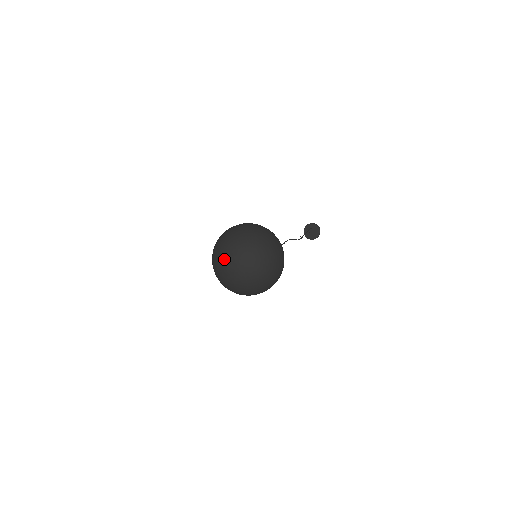
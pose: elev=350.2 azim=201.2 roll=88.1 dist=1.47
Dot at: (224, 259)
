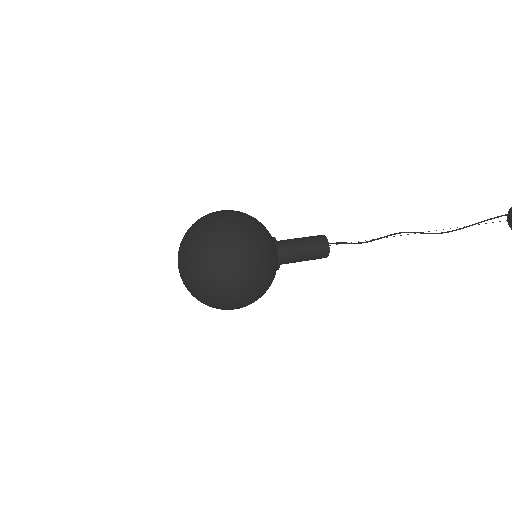
Dot at: occluded
